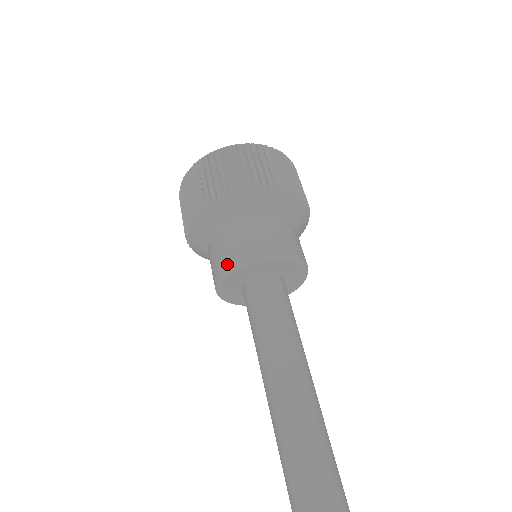
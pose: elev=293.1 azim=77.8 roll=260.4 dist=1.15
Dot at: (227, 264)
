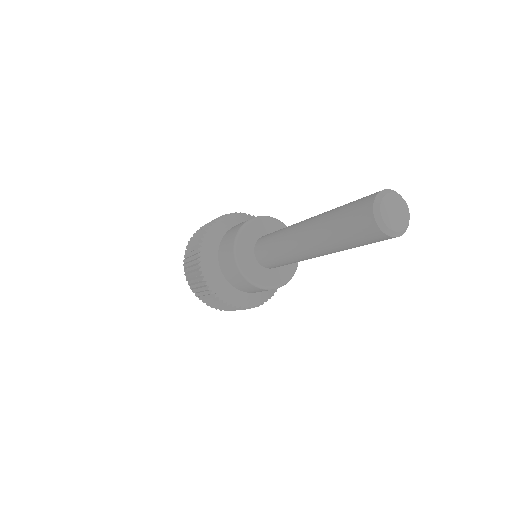
Dot at: (239, 227)
